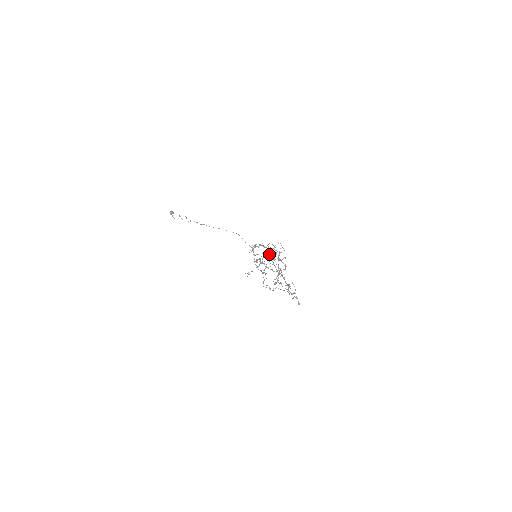
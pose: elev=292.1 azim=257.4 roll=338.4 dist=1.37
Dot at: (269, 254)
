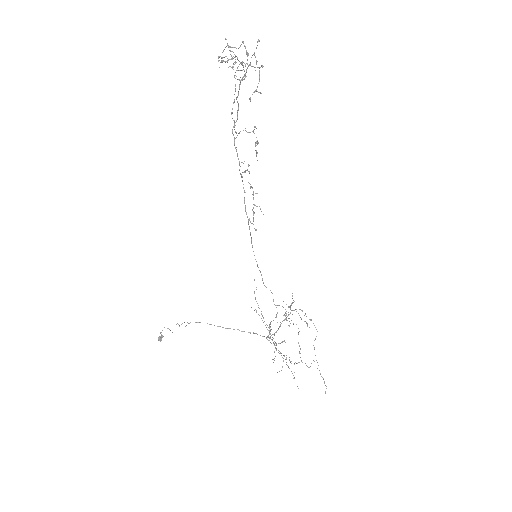
Dot at: occluded
